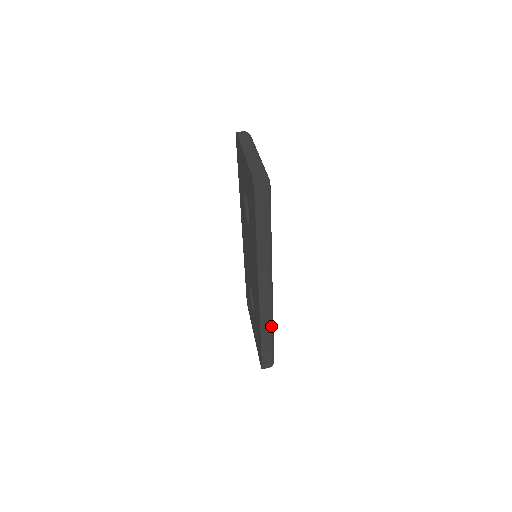
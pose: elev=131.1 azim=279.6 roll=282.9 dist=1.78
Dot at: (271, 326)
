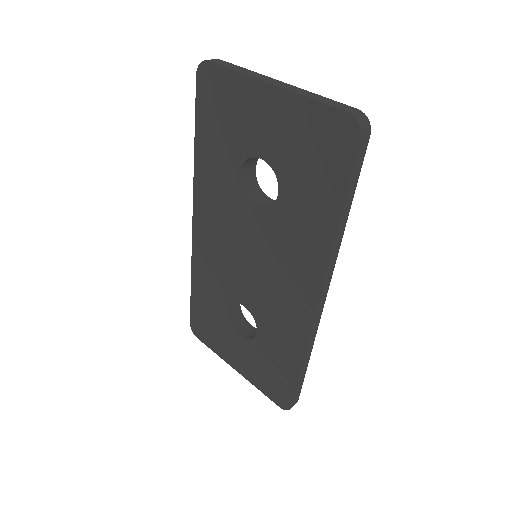
Dot at: (312, 346)
